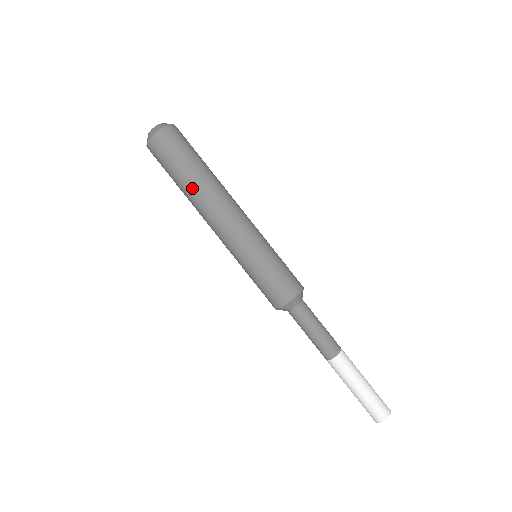
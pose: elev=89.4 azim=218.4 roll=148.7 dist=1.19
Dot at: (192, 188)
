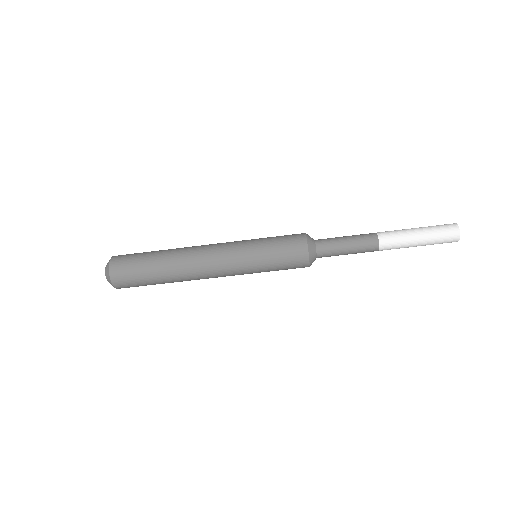
Dot at: occluded
